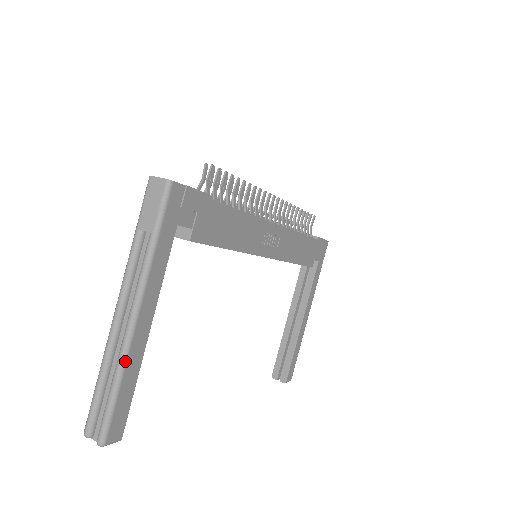
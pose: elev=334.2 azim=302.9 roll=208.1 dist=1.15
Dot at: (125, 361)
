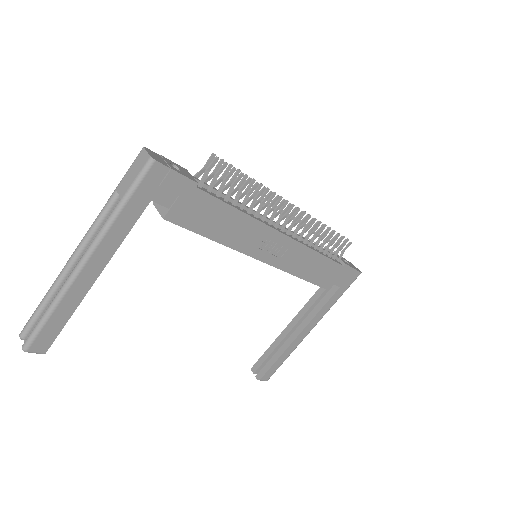
Dot at: (63, 295)
